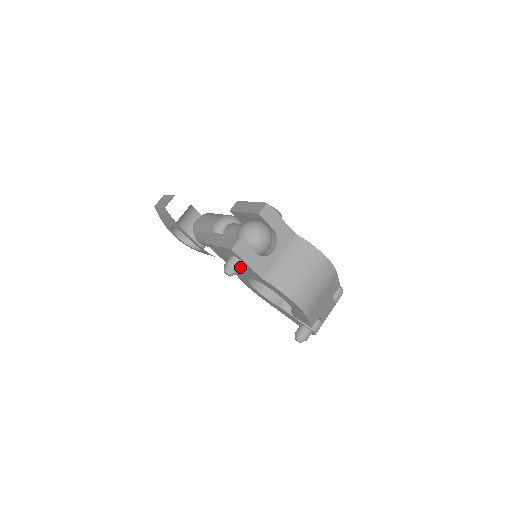
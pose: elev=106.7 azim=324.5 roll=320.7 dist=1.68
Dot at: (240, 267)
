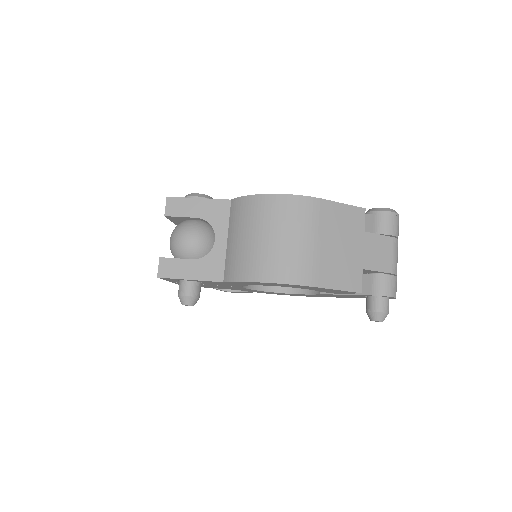
Dot at: (192, 288)
